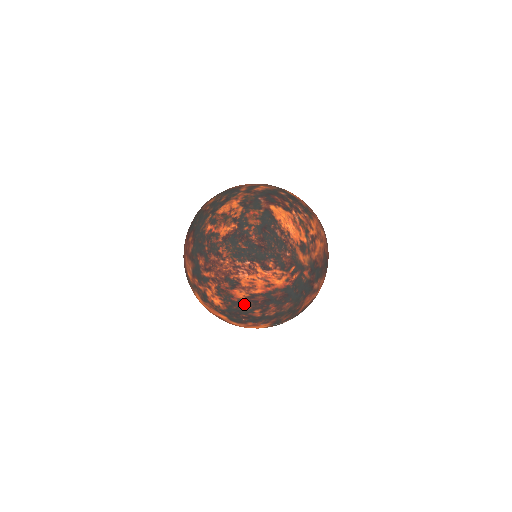
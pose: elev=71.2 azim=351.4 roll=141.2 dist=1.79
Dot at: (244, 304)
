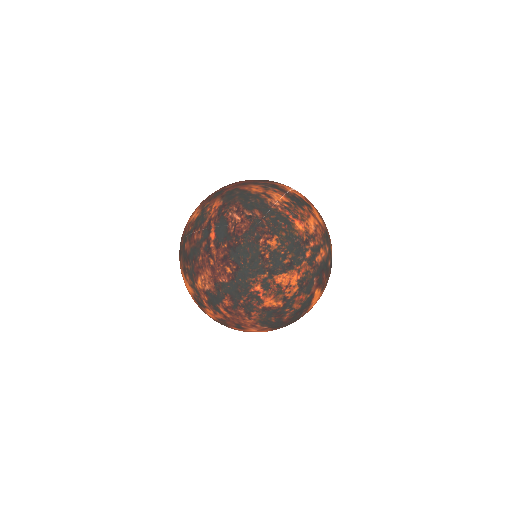
Dot at: (231, 328)
